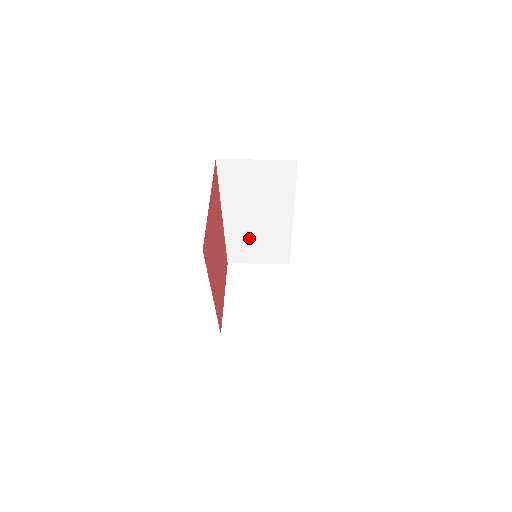
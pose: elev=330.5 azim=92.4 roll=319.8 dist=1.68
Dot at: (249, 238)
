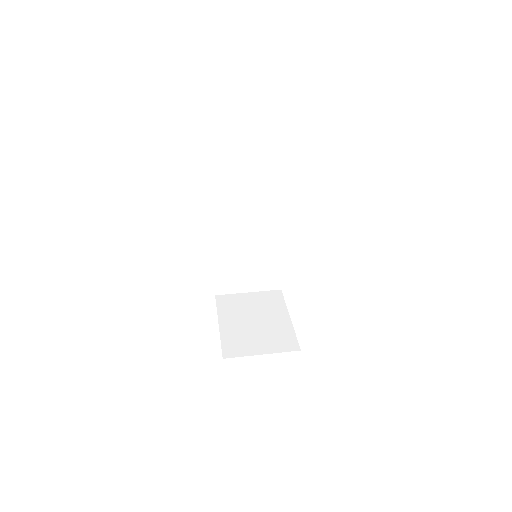
Dot at: (239, 258)
